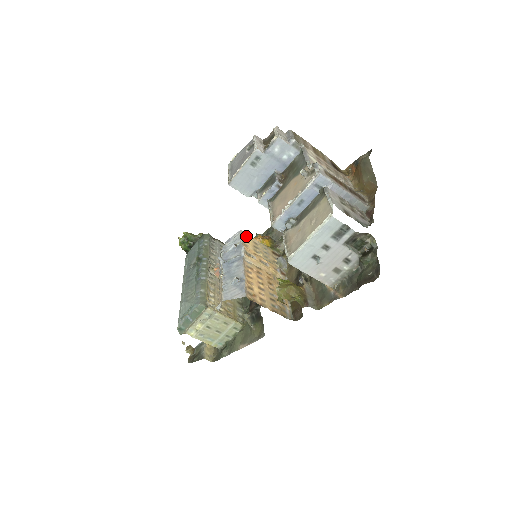
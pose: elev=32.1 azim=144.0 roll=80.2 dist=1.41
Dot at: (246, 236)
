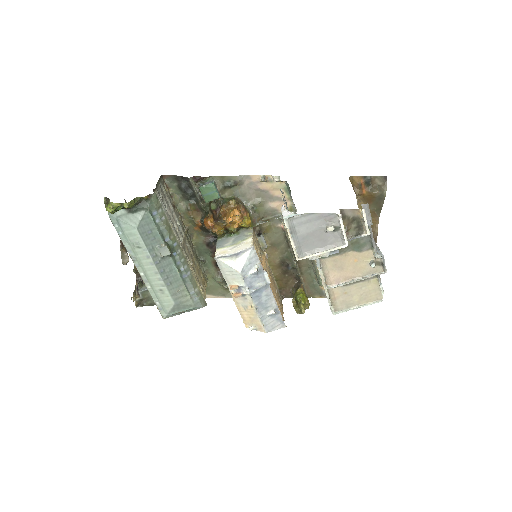
Dot at: occluded
